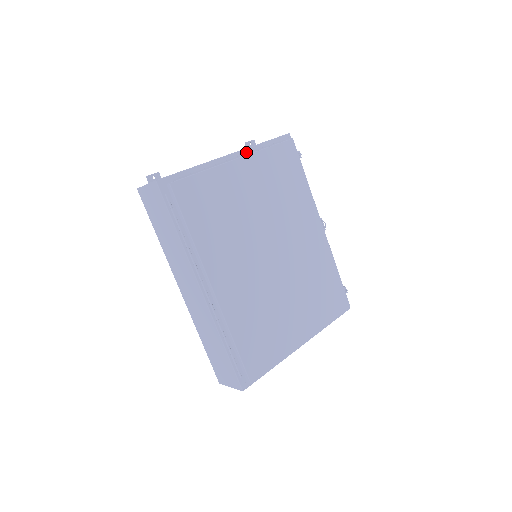
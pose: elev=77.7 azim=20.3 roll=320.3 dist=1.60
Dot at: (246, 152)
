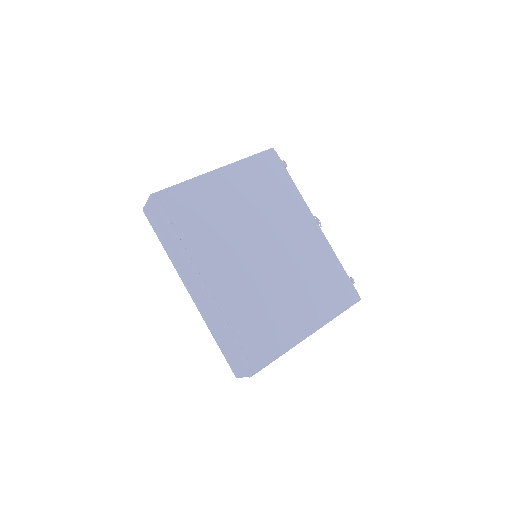
Dot at: occluded
